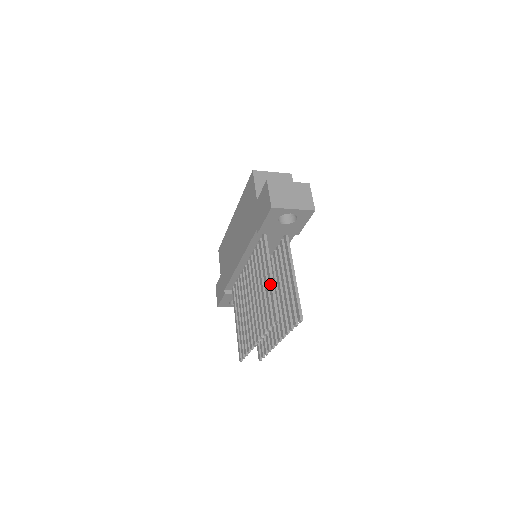
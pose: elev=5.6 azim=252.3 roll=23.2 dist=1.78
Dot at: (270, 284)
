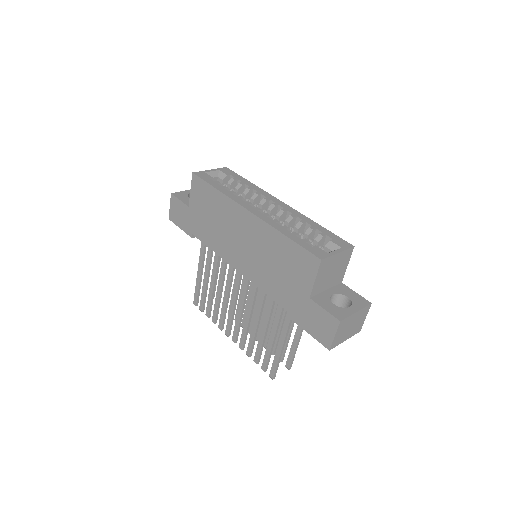
Dot at: (279, 353)
